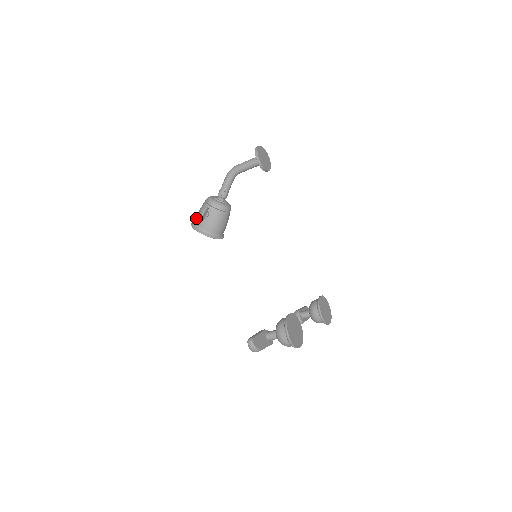
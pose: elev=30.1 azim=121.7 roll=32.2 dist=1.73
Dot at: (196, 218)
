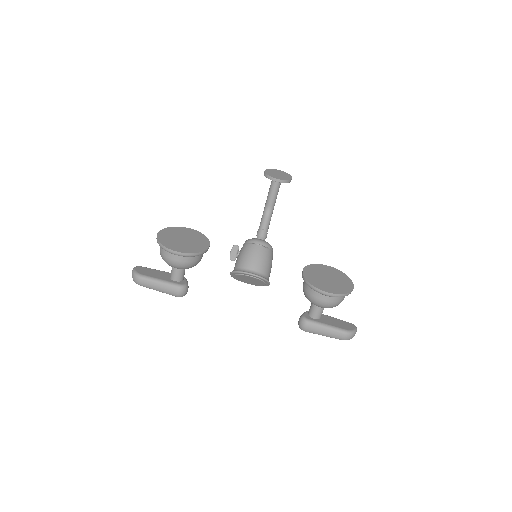
Dot at: occluded
